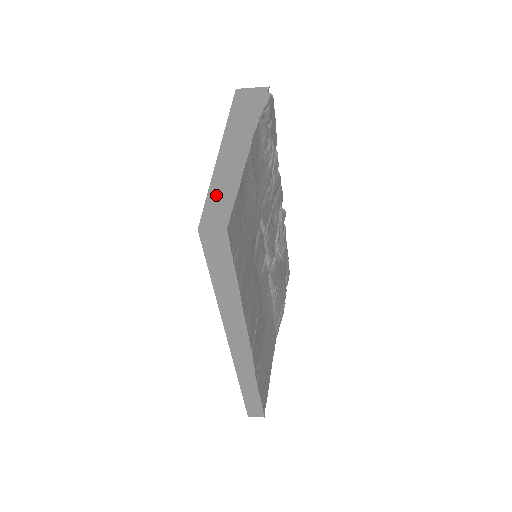
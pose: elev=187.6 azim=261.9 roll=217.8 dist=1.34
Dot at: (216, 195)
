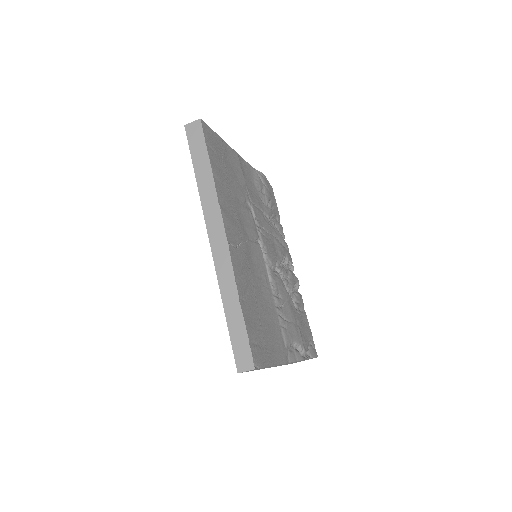
Dot at: occluded
